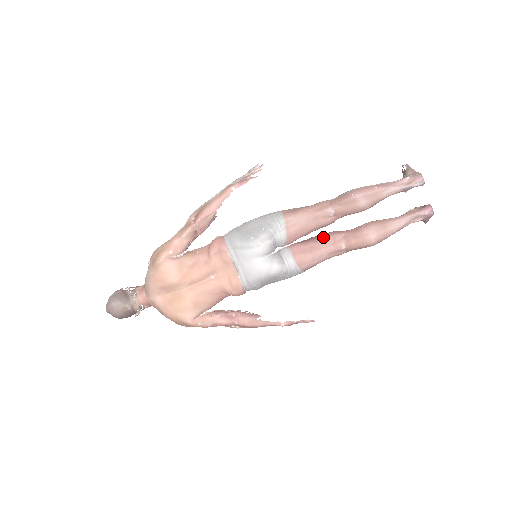
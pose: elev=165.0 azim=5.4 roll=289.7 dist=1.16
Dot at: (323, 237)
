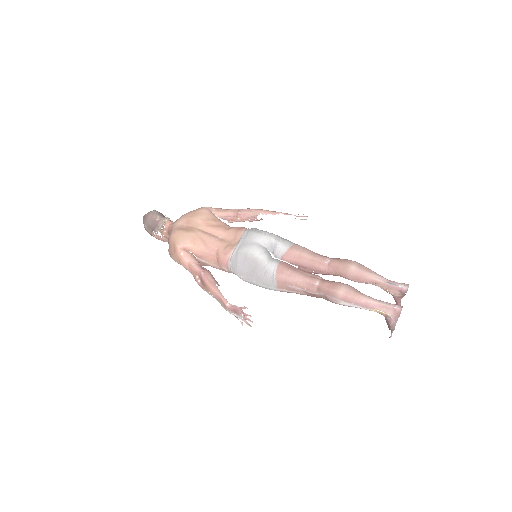
Dot at: occluded
